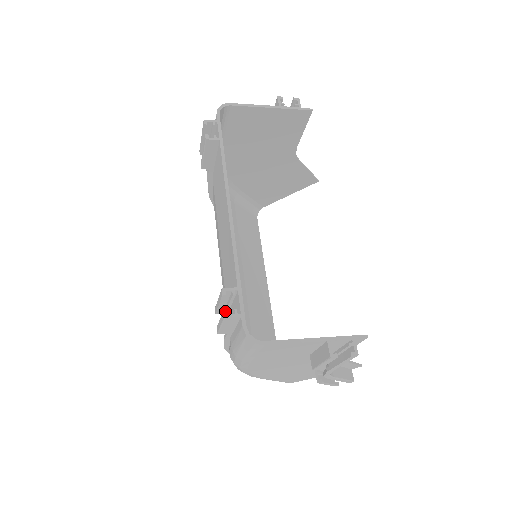
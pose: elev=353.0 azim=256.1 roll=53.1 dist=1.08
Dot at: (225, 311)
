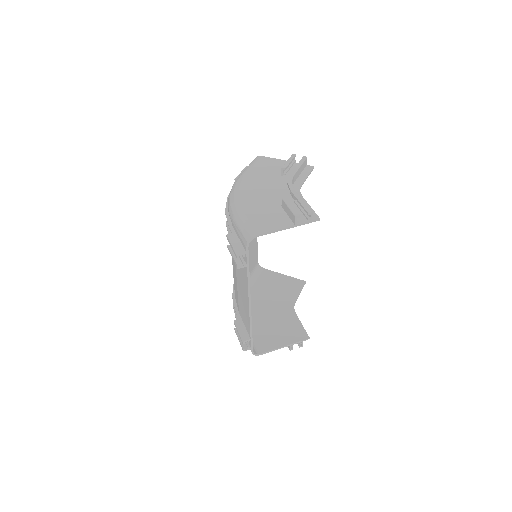
Dot at: (244, 349)
